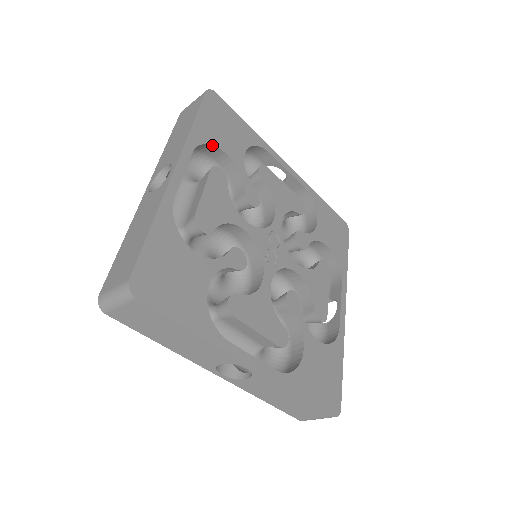
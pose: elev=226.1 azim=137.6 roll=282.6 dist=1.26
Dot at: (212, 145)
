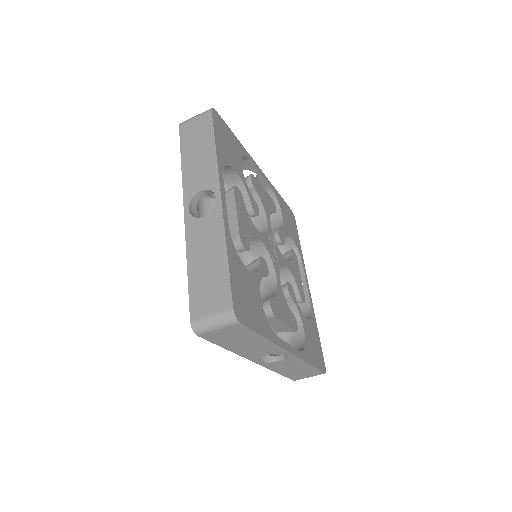
Dot at: (228, 165)
